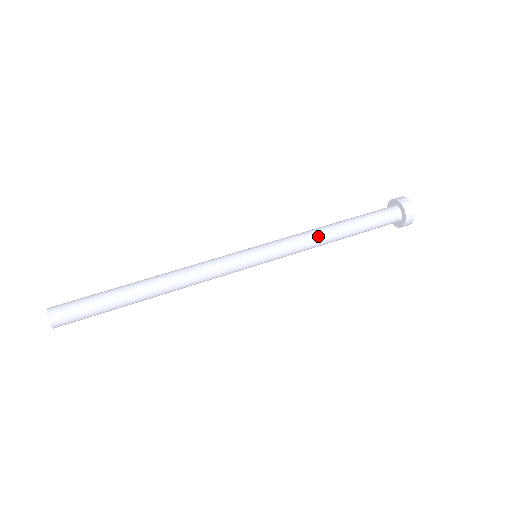
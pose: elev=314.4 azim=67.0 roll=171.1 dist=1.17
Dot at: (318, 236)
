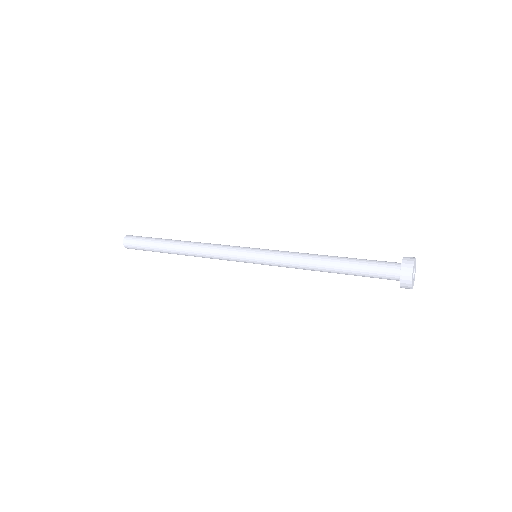
Dot at: (307, 257)
